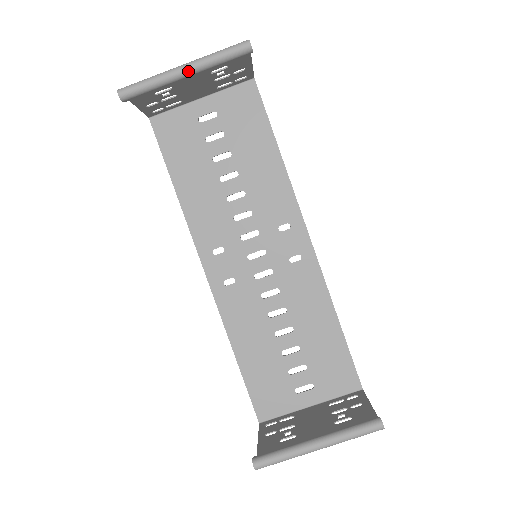
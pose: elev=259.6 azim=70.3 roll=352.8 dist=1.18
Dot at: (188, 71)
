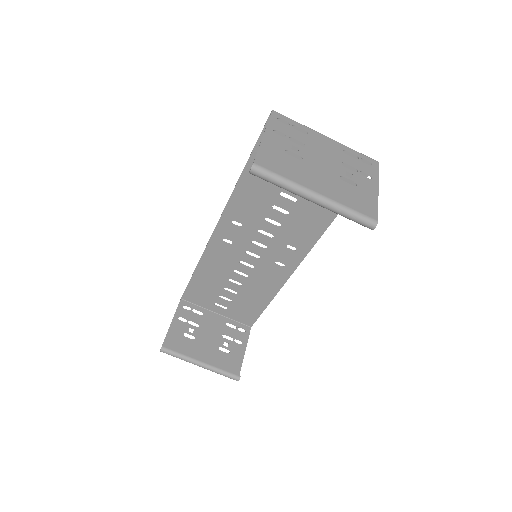
Dot at: (316, 203)
